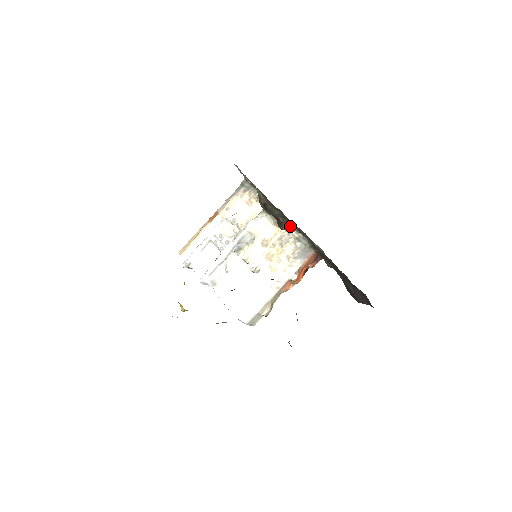
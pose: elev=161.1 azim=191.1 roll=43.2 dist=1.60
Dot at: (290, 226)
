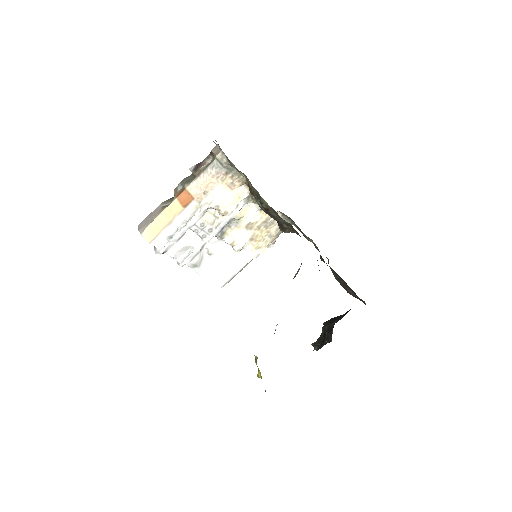
Dot at: (294, 232)
